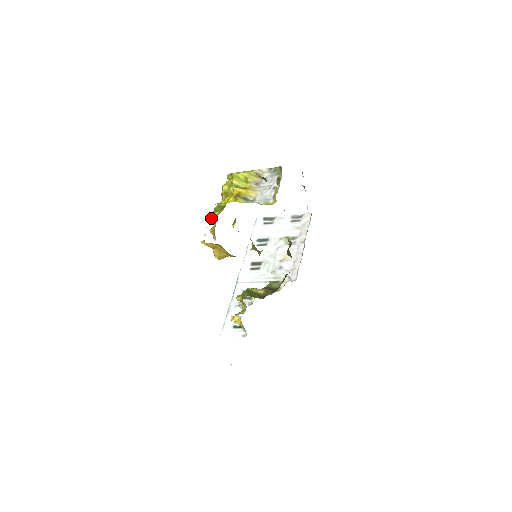
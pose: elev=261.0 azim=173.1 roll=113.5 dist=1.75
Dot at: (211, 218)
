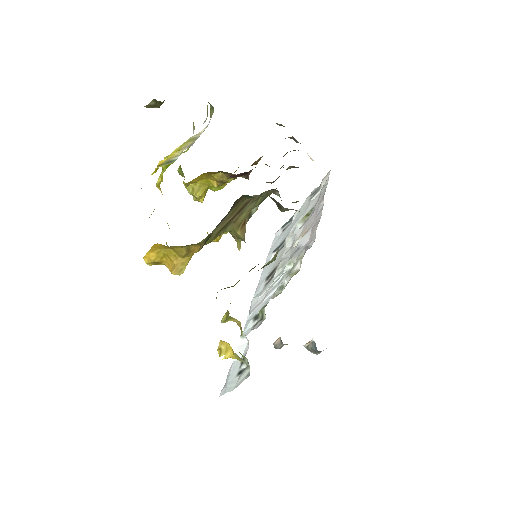
Dot at: occluded
